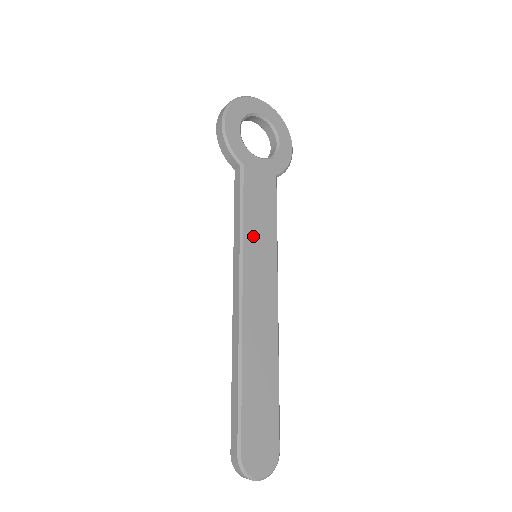
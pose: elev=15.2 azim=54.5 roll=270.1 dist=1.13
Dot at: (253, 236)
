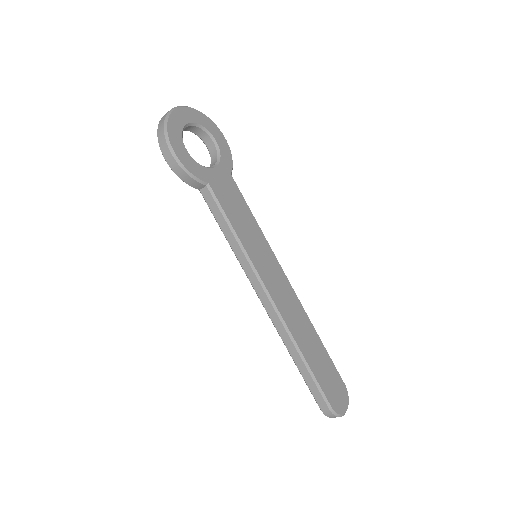
Dot at: (249, 243)
